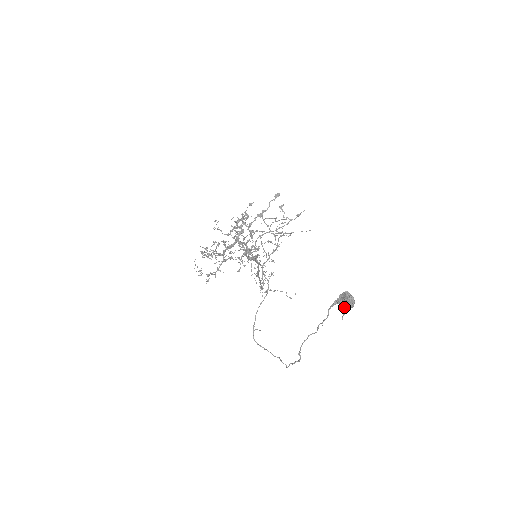
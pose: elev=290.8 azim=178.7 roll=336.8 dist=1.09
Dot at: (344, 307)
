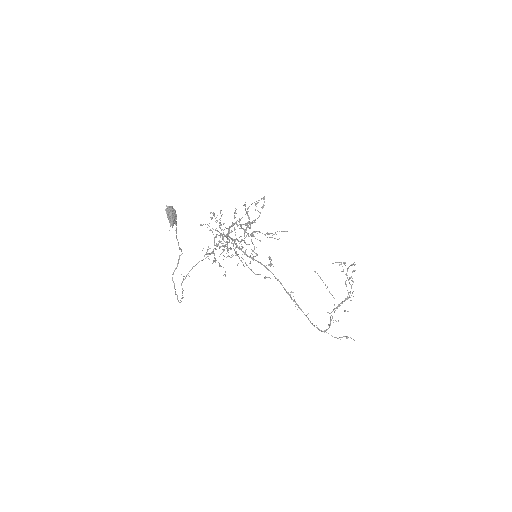
Dot at: (168, 218)
